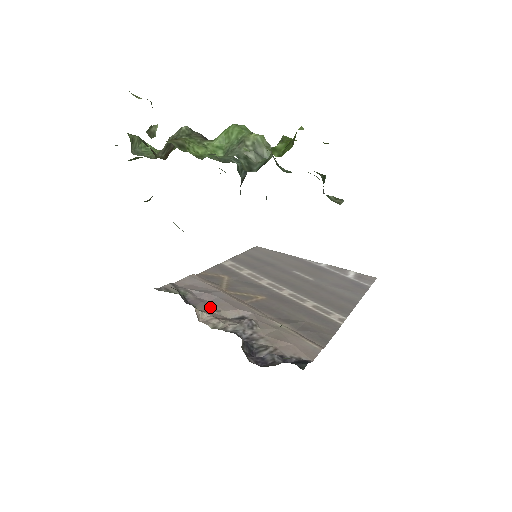
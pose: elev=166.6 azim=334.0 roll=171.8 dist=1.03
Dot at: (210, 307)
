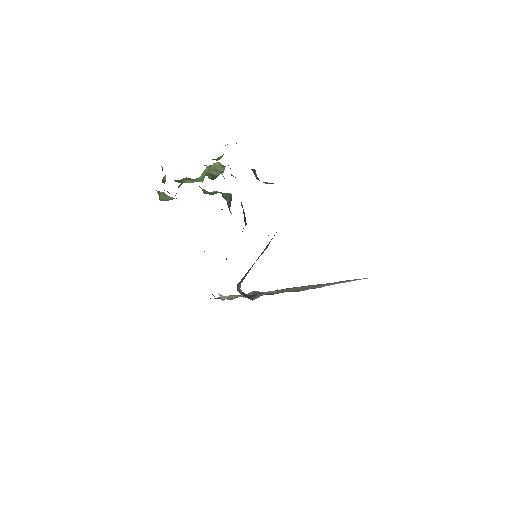
Dot at: occluded
